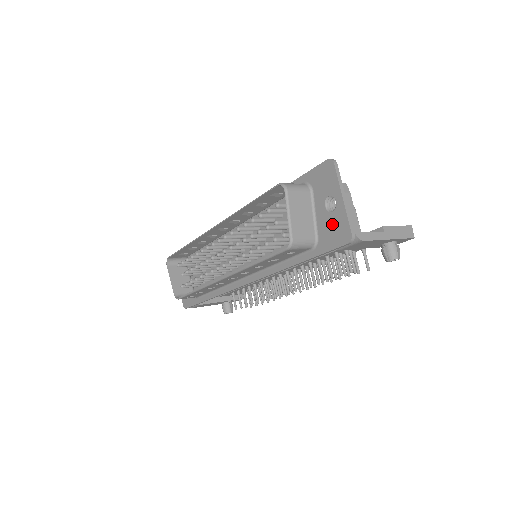
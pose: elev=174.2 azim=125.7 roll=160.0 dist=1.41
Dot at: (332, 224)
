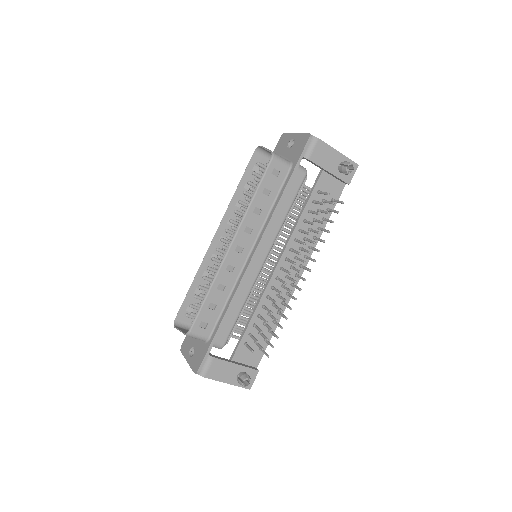
Dot at: (296, 146)
